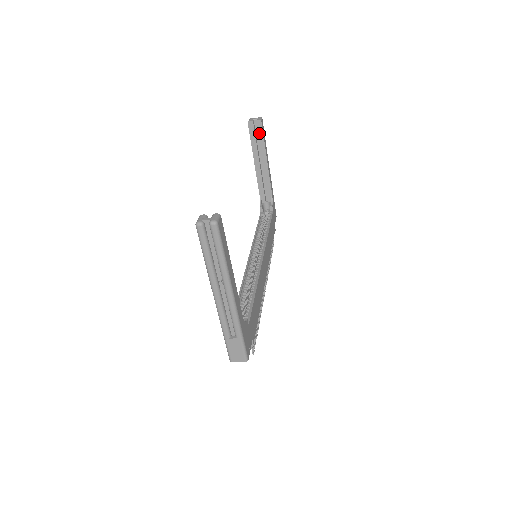
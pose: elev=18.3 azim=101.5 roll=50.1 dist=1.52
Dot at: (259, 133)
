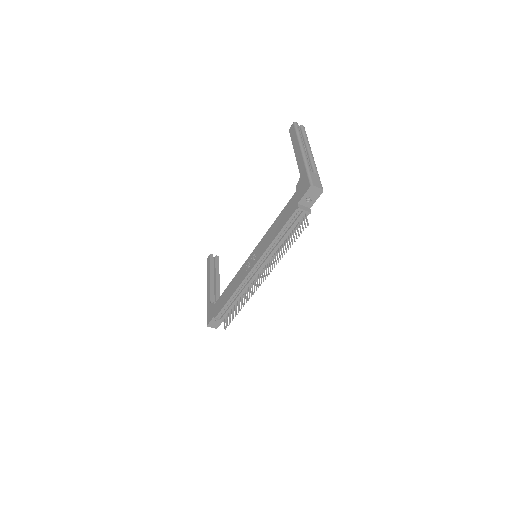
Dot at: (216, 263)
